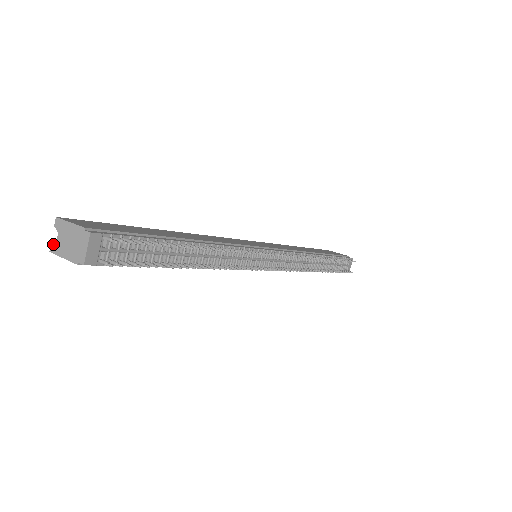
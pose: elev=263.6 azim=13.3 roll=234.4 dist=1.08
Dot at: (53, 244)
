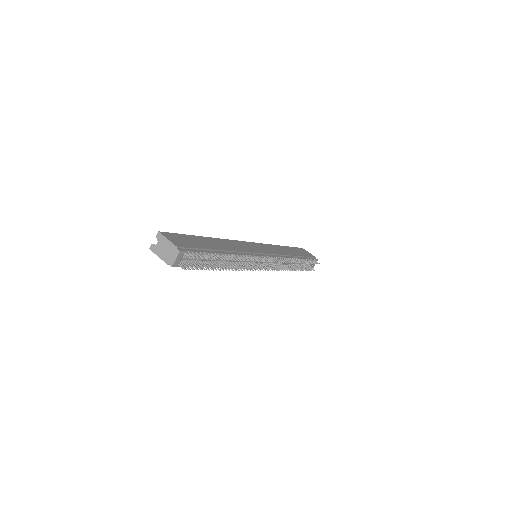
Dot at: (153, 246)
